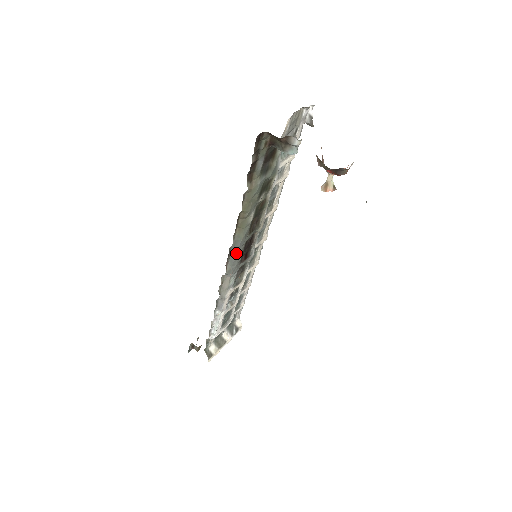
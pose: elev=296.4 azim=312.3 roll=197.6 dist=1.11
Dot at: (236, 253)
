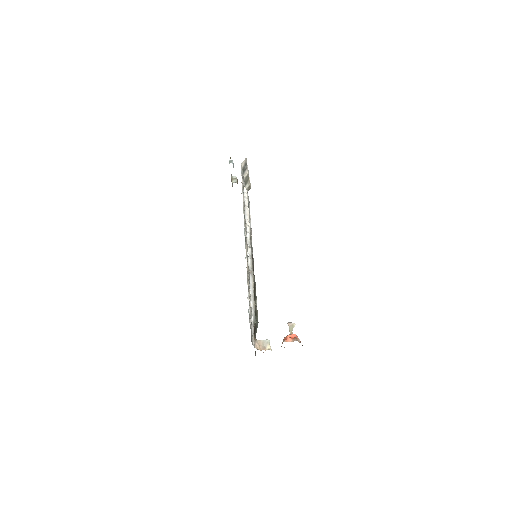
Dot at: occluded
